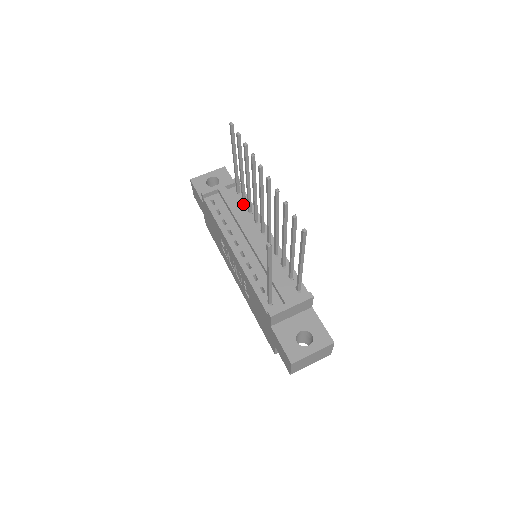
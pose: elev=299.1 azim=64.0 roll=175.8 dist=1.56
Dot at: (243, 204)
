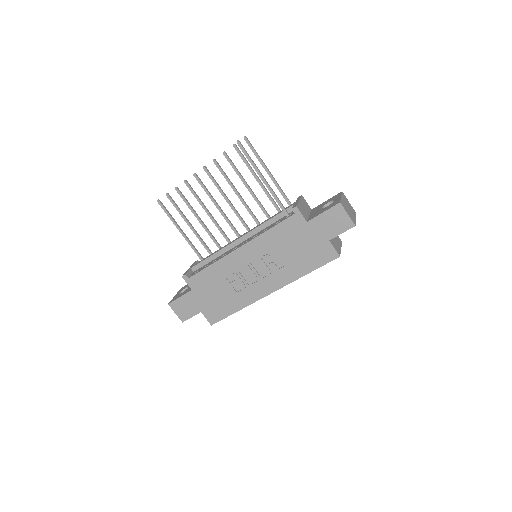
Dot at: occluded
